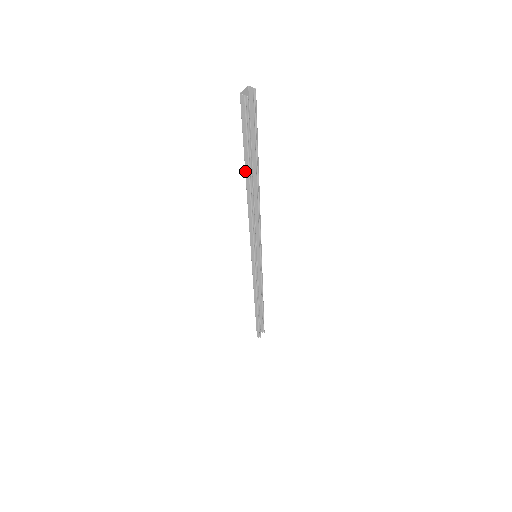
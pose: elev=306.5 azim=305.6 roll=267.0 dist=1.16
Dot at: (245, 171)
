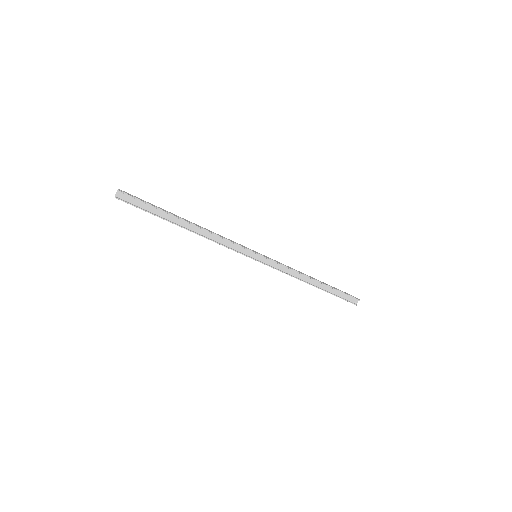
Dot at: (171, 221)
